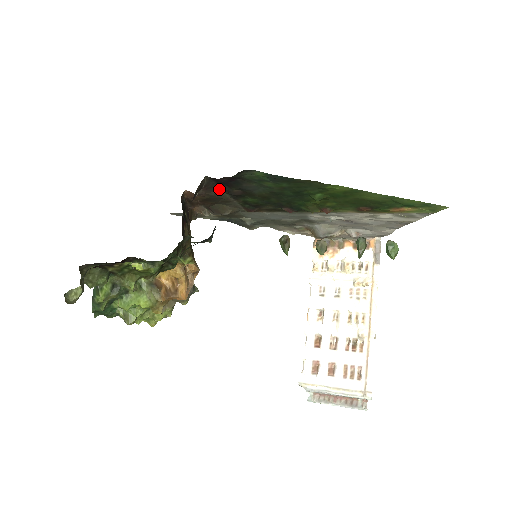
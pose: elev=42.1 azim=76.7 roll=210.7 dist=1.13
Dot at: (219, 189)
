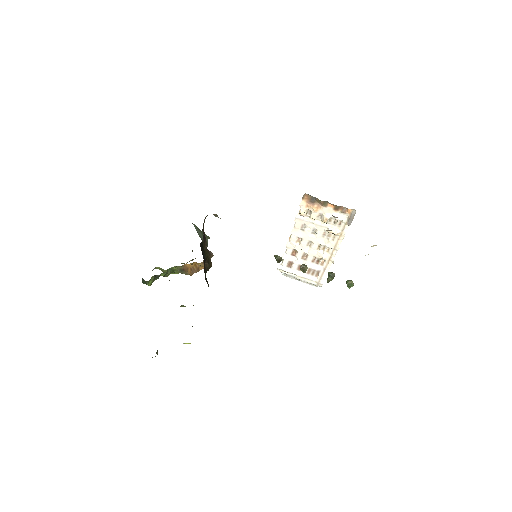
Dot at: occluded
